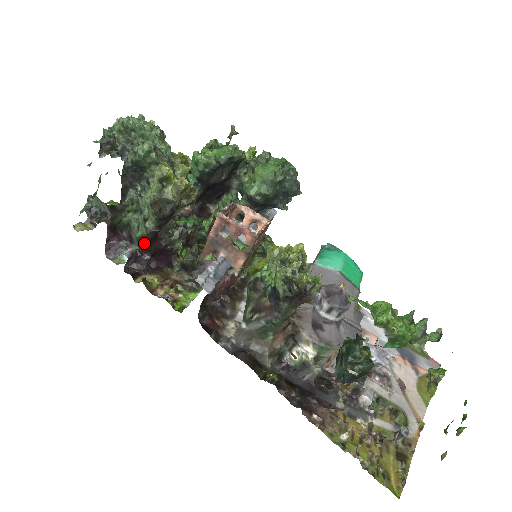
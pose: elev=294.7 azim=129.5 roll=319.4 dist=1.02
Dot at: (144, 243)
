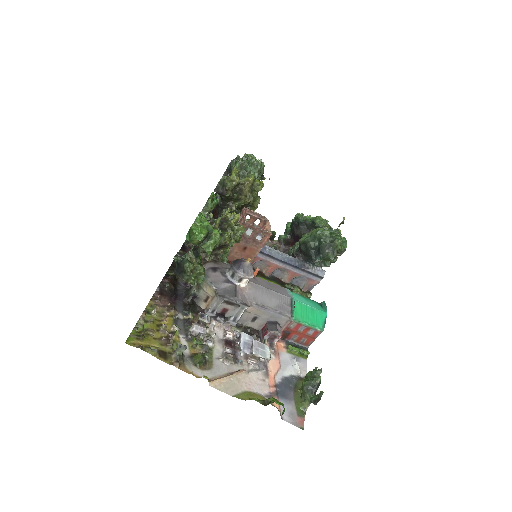
Dot at: (213, 213)
